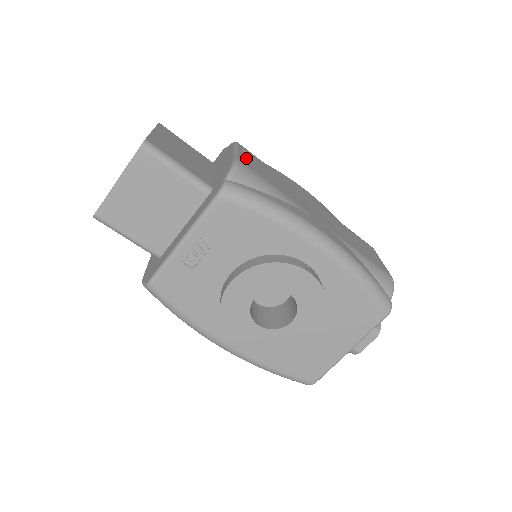
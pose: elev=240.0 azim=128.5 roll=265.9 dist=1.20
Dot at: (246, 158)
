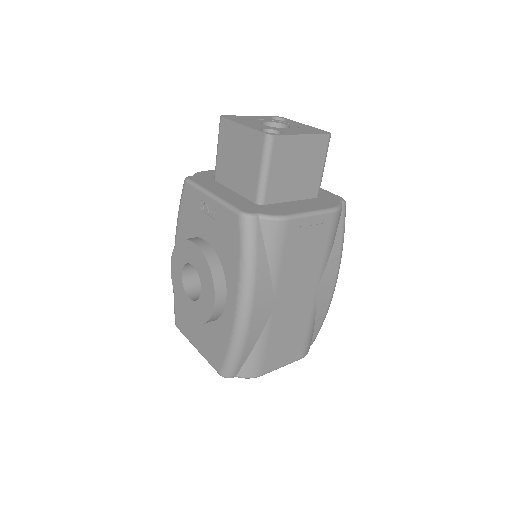
Dot at: (309, 224)
